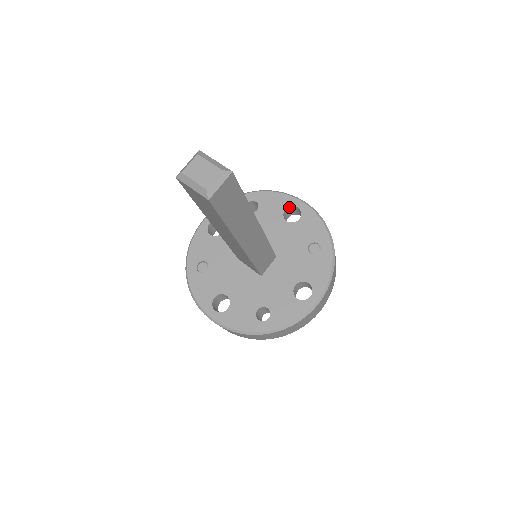
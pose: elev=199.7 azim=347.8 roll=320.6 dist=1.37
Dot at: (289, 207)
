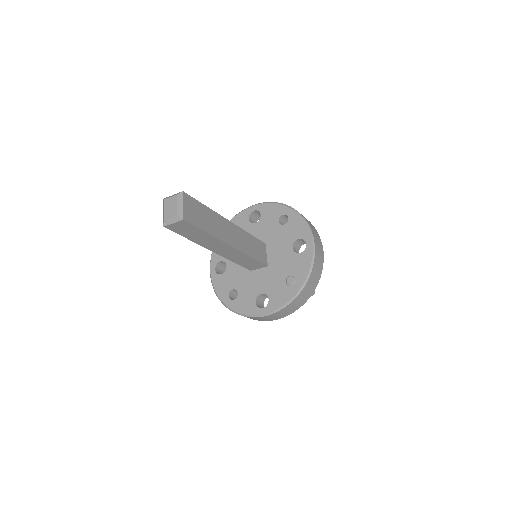
Dot at: (303, 239)
